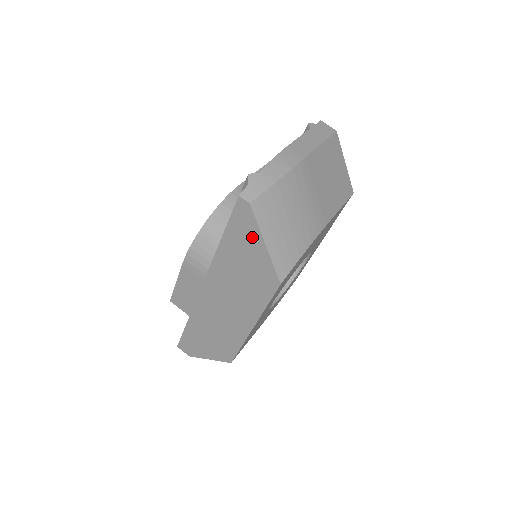
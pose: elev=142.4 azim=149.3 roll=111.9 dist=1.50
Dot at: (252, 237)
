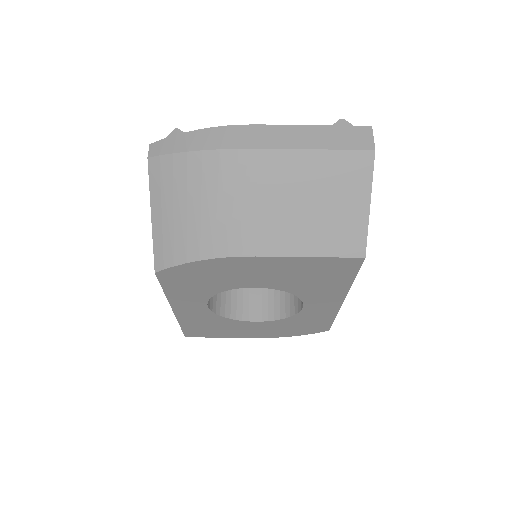
Dot at: occluded
